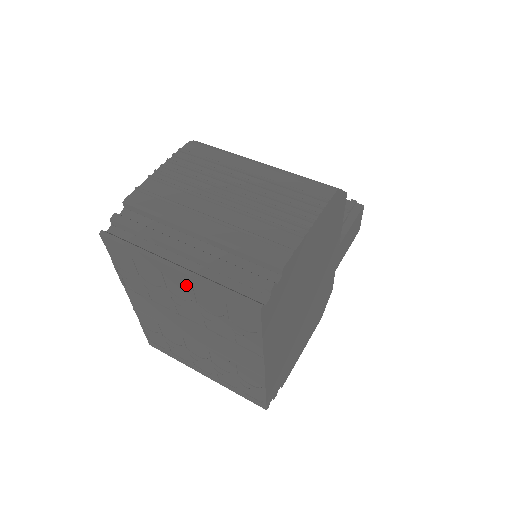
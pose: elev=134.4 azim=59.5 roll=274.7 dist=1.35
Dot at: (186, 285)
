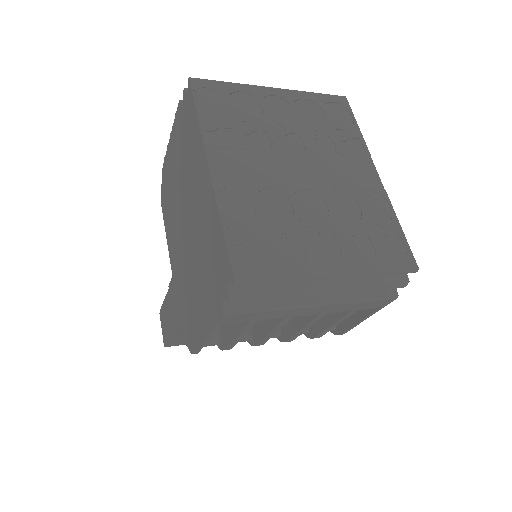
Dot at: (286, 103)
